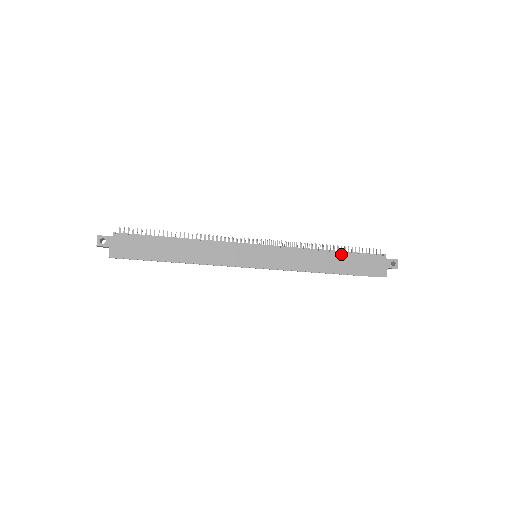
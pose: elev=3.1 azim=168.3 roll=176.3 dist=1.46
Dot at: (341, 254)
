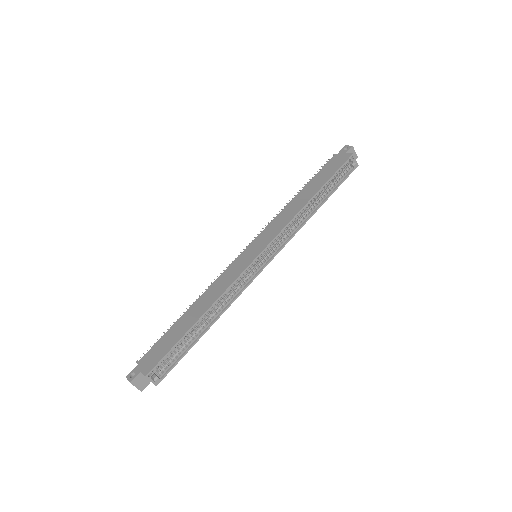
Dot at: (306, 187)
